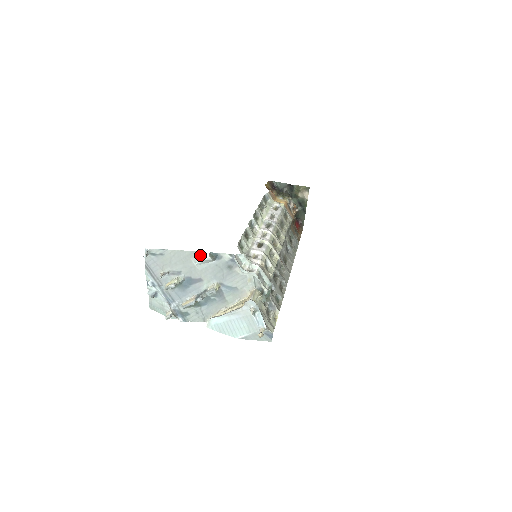
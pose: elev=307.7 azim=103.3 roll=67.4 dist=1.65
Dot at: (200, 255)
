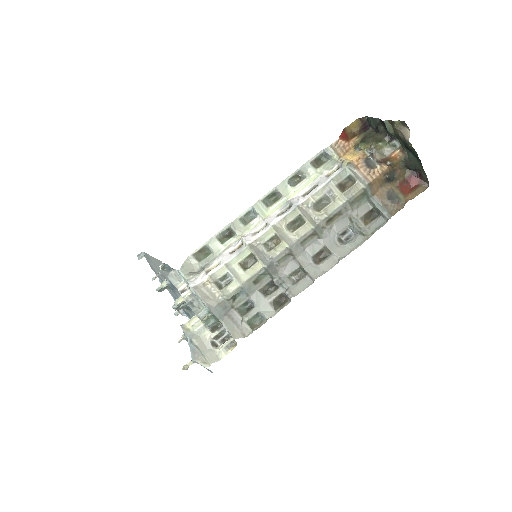
Dot at: occluded
